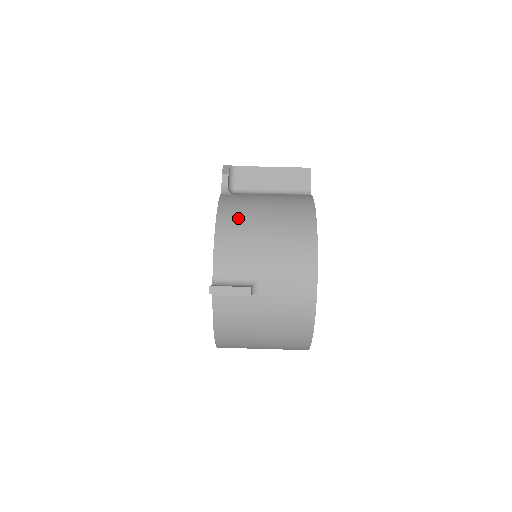
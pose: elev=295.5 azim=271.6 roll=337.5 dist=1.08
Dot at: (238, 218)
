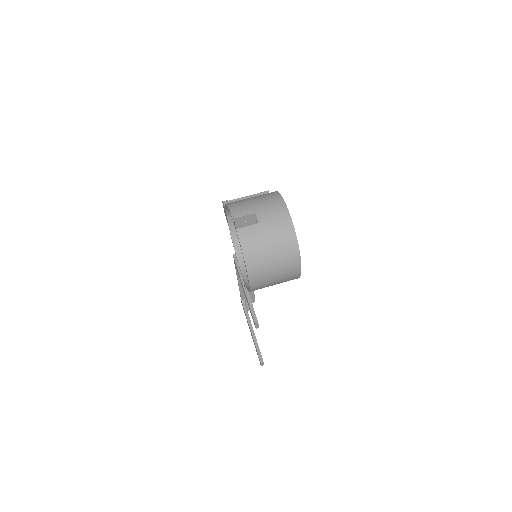
Dot at: (238, 202)
